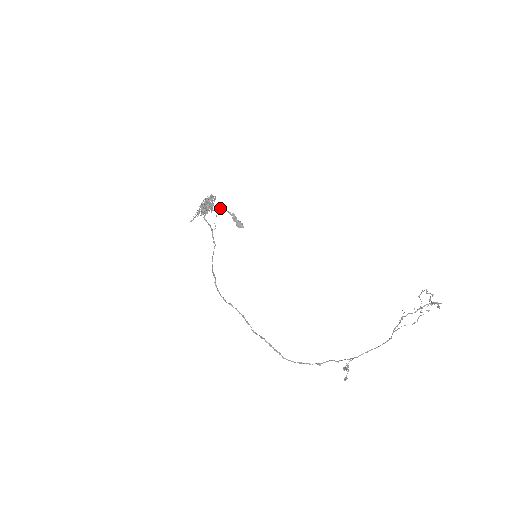
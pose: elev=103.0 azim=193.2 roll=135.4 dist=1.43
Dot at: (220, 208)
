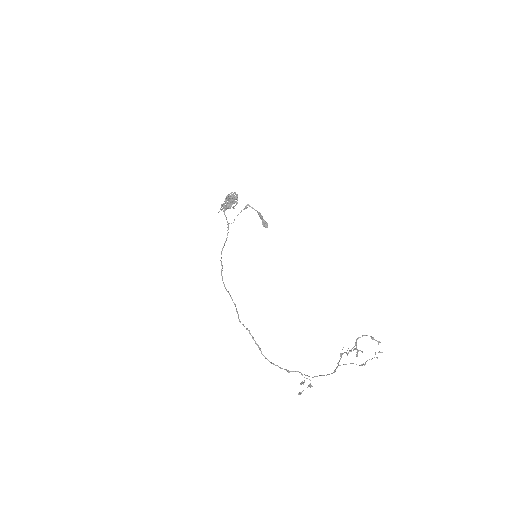
Dot at: (247, 205)
